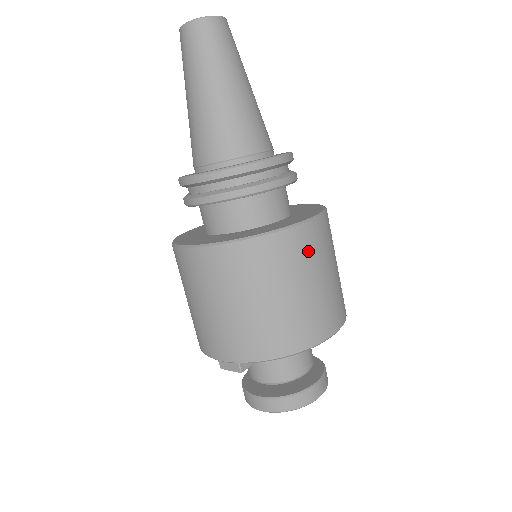
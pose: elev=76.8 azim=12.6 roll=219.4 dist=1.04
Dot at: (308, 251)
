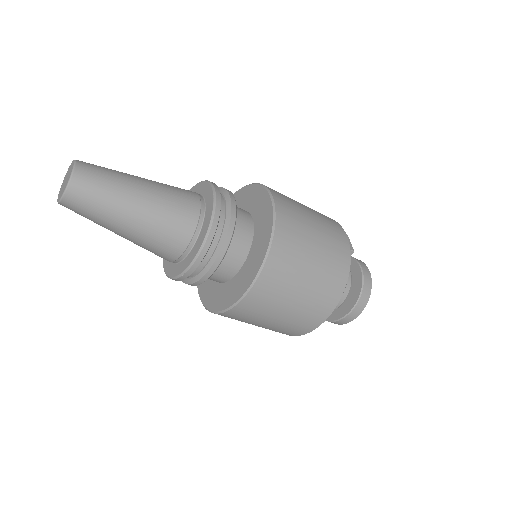
Dot at: (251, 314)
